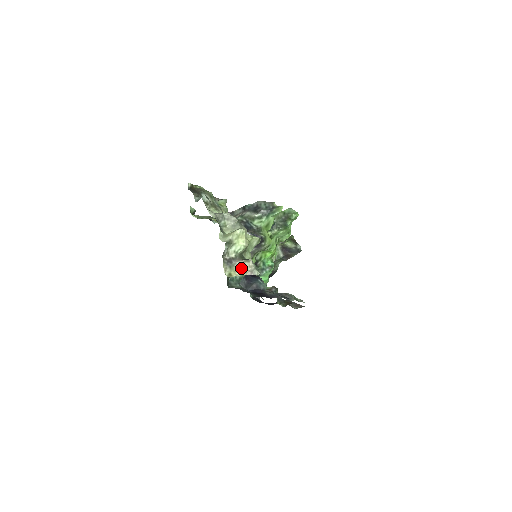
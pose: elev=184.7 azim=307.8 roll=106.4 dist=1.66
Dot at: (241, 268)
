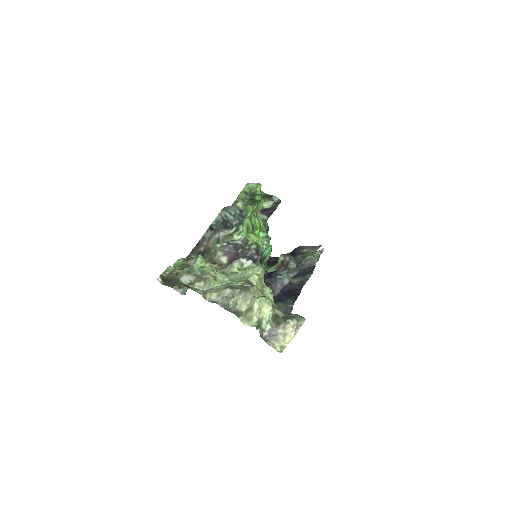
Dot at: (286, 334)
